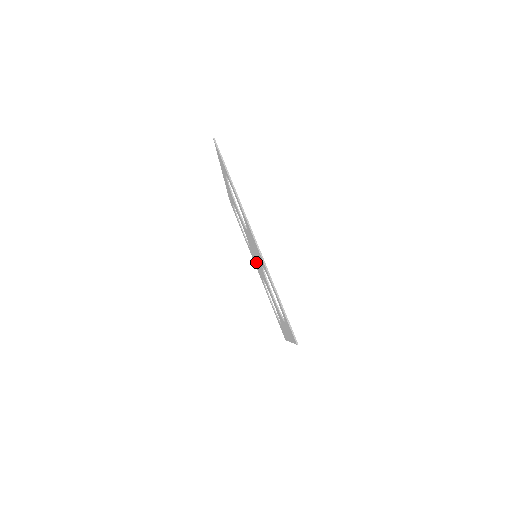
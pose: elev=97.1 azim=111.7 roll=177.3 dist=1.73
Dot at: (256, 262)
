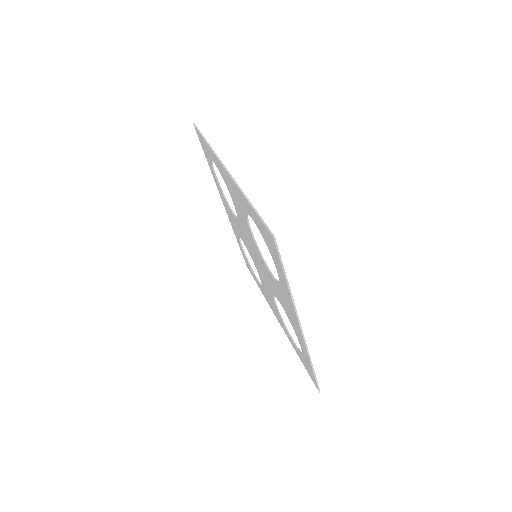
Dot at: (264, 282)
